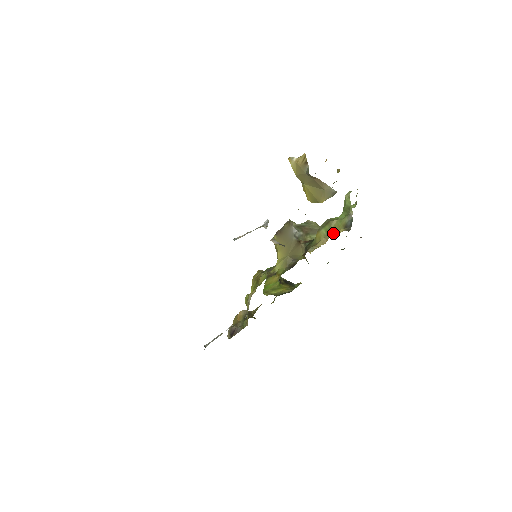
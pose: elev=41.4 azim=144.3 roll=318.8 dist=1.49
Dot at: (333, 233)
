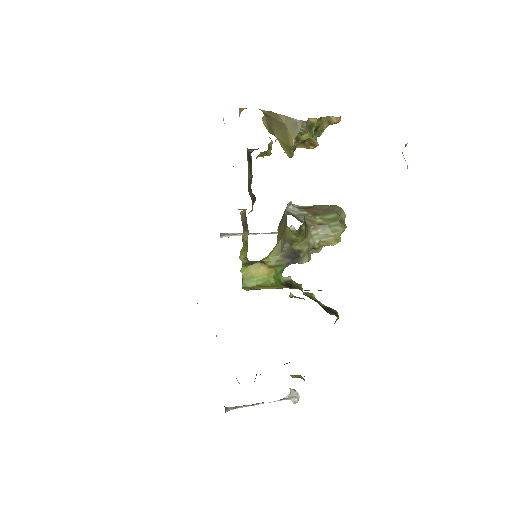
Dot at: occluded
